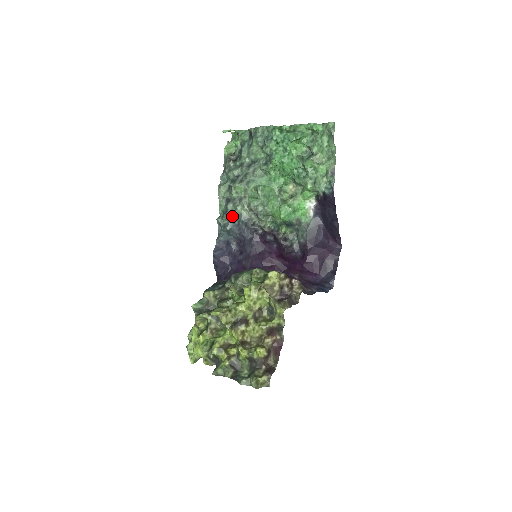
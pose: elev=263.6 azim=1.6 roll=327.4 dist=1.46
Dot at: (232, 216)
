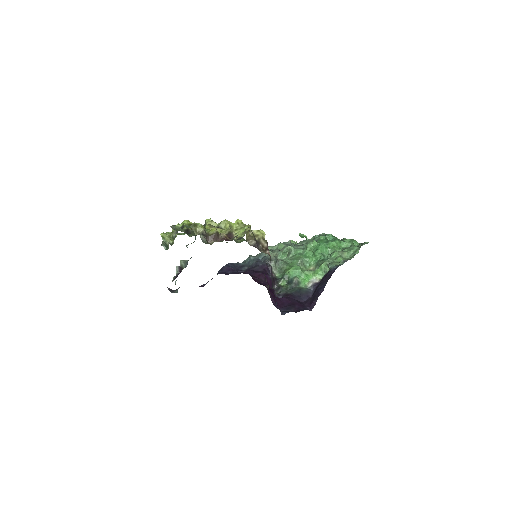
Dot at: (262, 254)
